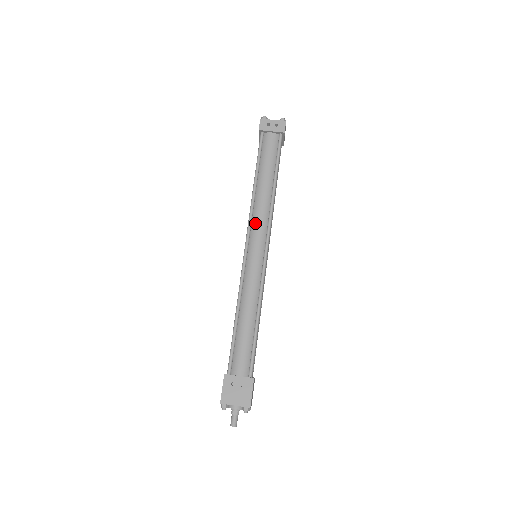
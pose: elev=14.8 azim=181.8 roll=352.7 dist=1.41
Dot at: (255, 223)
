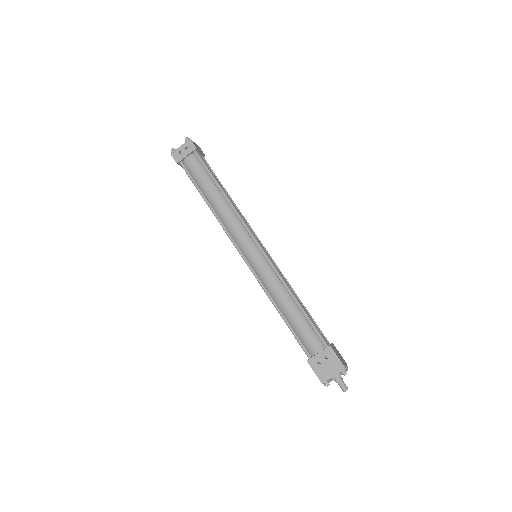
Dot at: (234, 234)
